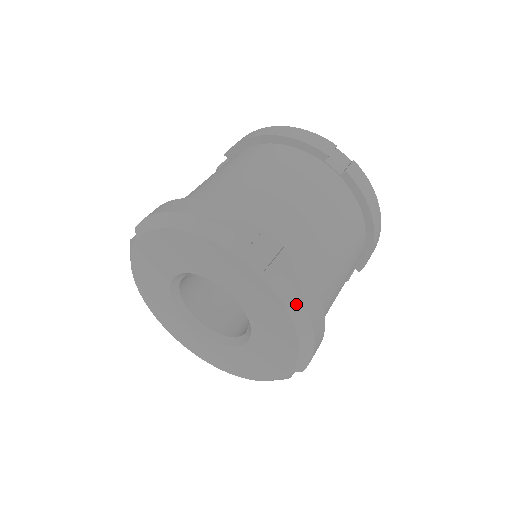
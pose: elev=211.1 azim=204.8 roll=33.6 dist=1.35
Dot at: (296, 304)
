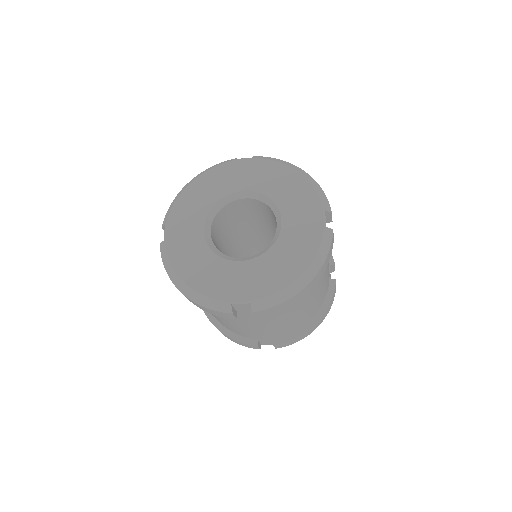
Dot at: (321, 259)
